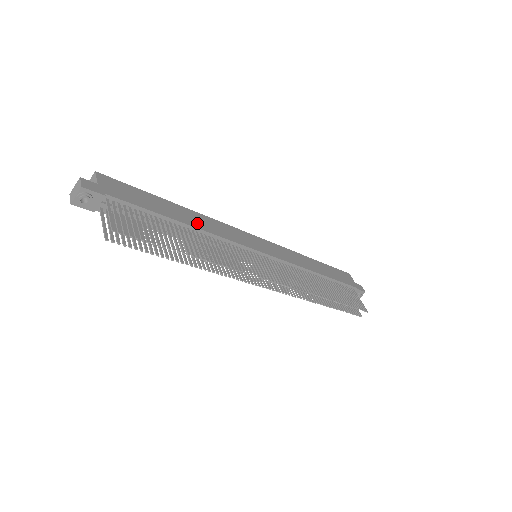
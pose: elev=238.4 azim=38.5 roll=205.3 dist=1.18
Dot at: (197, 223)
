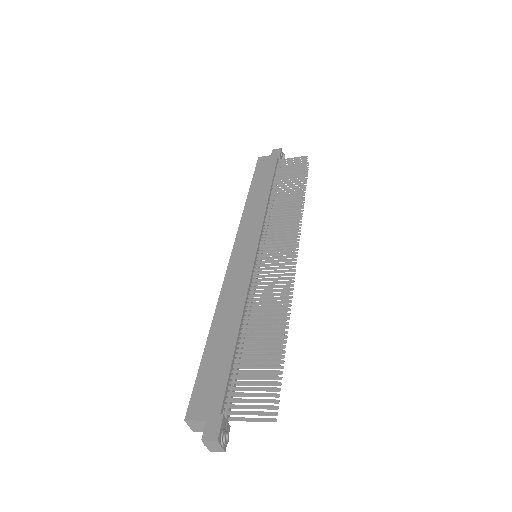
Dot at: (234, 314)
